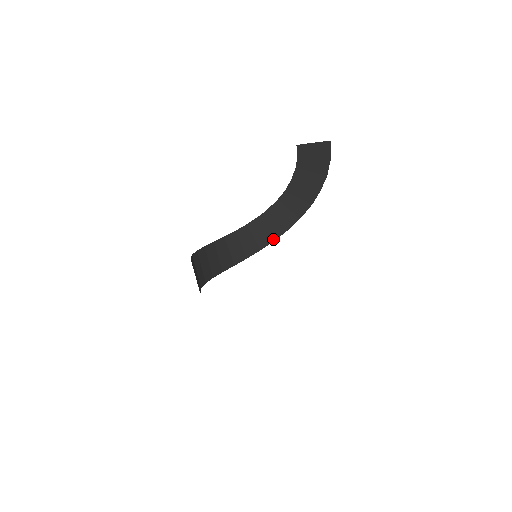
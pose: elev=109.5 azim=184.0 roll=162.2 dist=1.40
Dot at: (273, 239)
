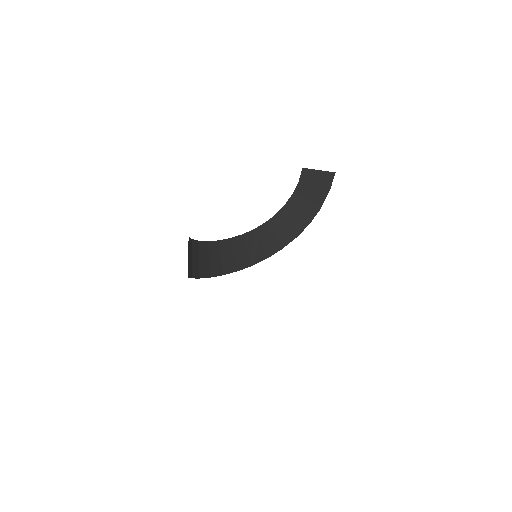
Dot at: (251, 263)
